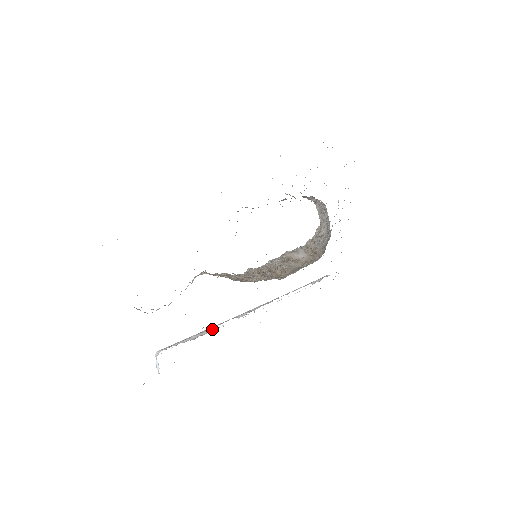
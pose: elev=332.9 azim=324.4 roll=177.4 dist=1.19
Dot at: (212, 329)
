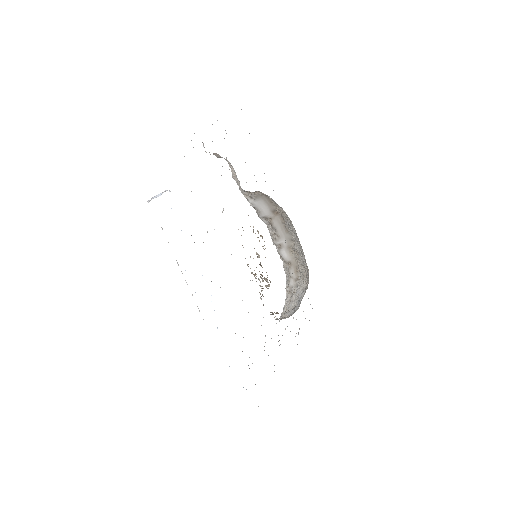
Dot at: occluded
